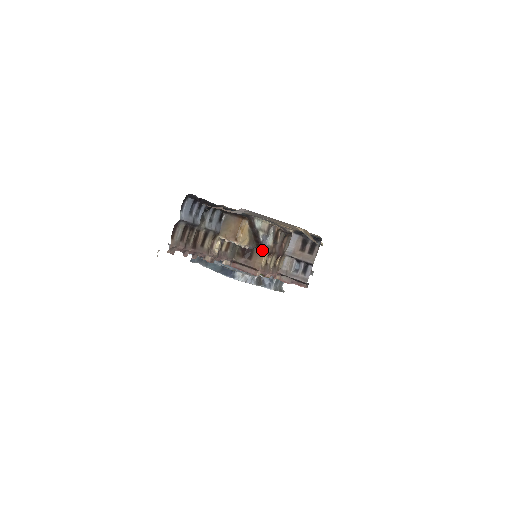
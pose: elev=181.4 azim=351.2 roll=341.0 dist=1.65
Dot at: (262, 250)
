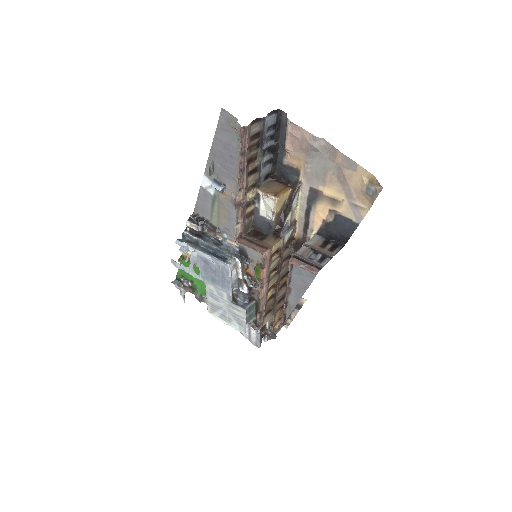
Dot at: (278, 237)
